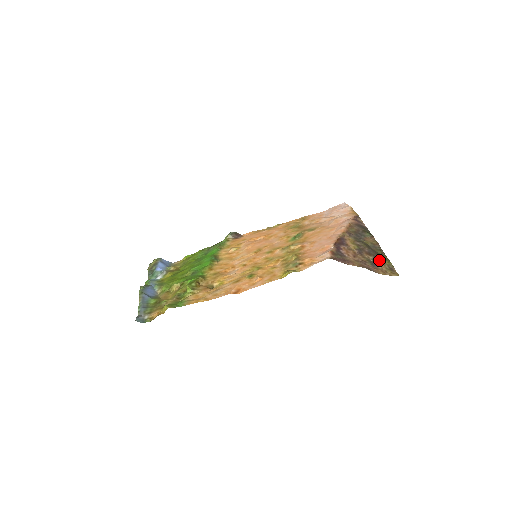
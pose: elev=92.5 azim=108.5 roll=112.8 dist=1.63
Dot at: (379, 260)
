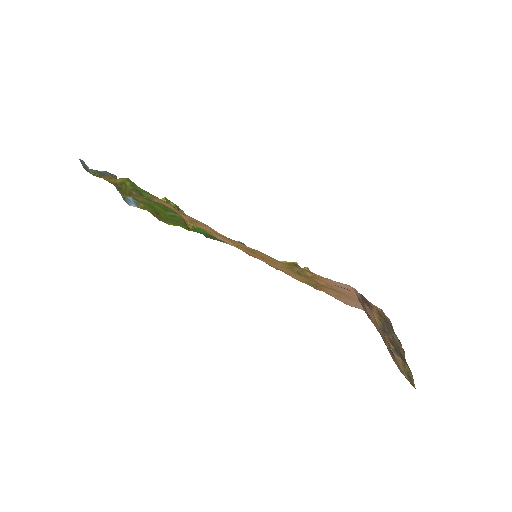
Dot at: (400, 357)
